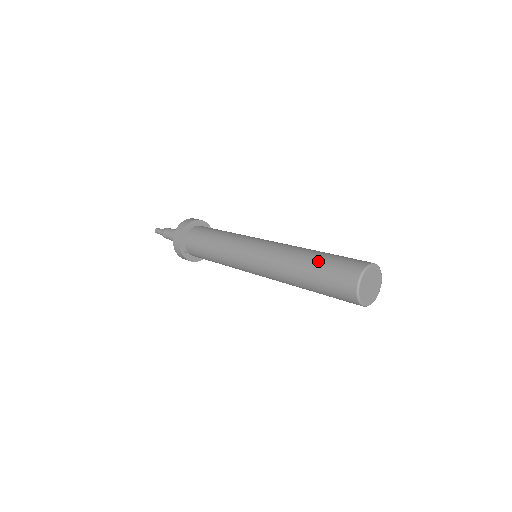
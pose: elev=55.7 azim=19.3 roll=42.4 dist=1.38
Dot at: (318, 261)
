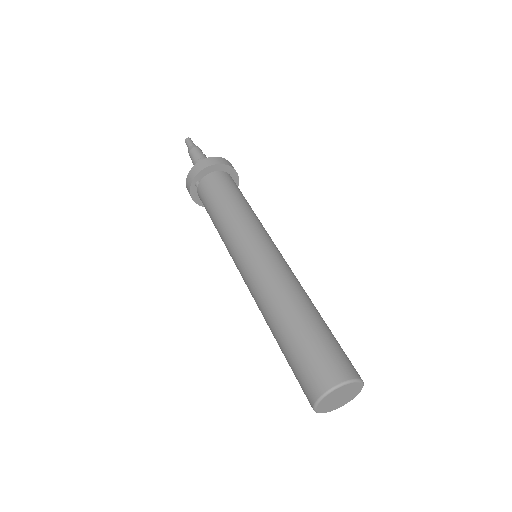
Dot at: (314, 325)
